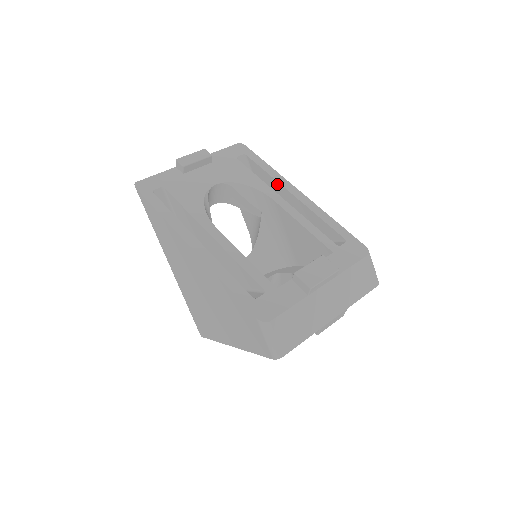
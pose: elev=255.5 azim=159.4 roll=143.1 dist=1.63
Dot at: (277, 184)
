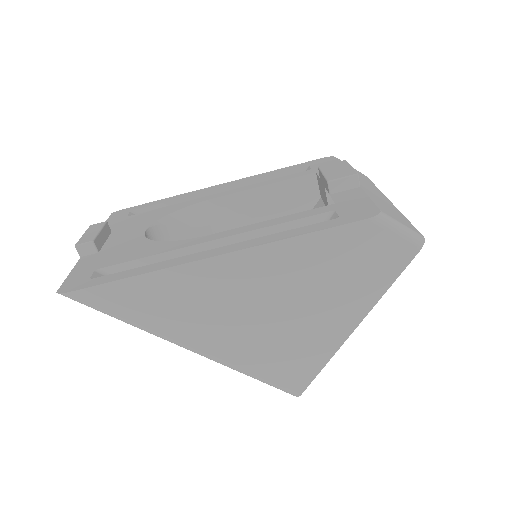
Dot at: (193, 199)
